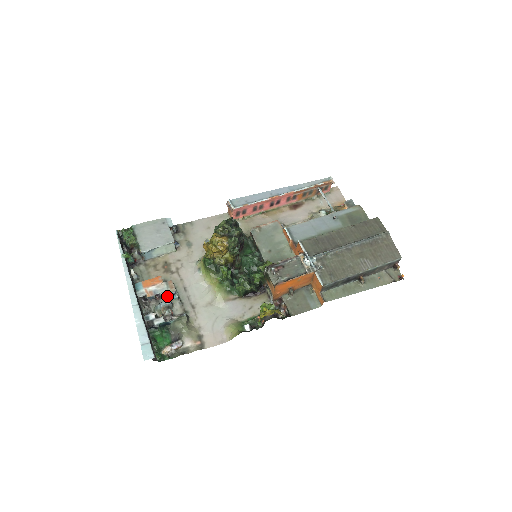
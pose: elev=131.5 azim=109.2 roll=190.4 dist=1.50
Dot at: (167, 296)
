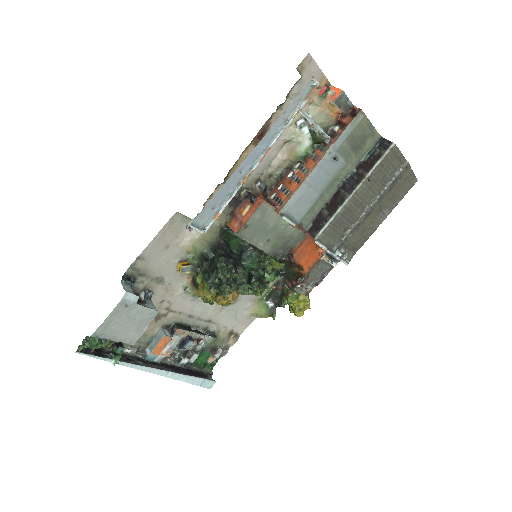
Dot at: occluded
